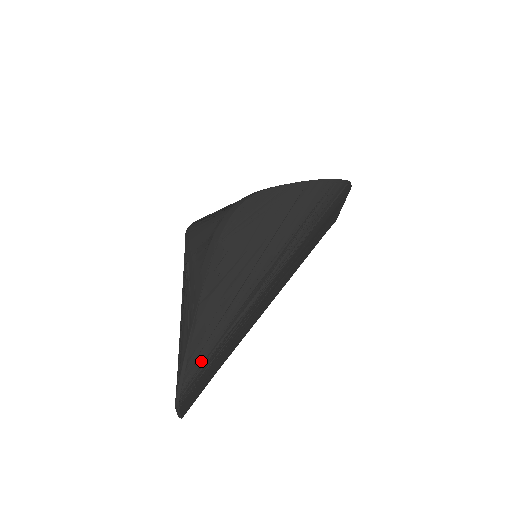
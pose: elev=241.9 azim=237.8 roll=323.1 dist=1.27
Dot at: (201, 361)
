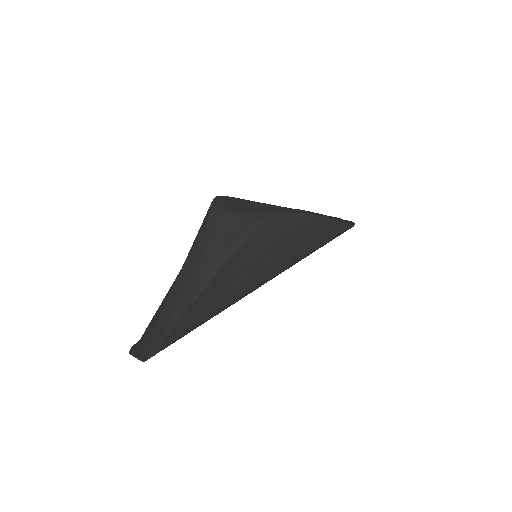
Dot at: (179, 335)
